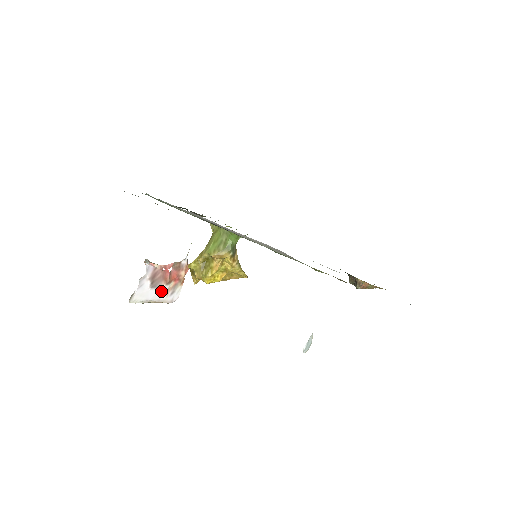
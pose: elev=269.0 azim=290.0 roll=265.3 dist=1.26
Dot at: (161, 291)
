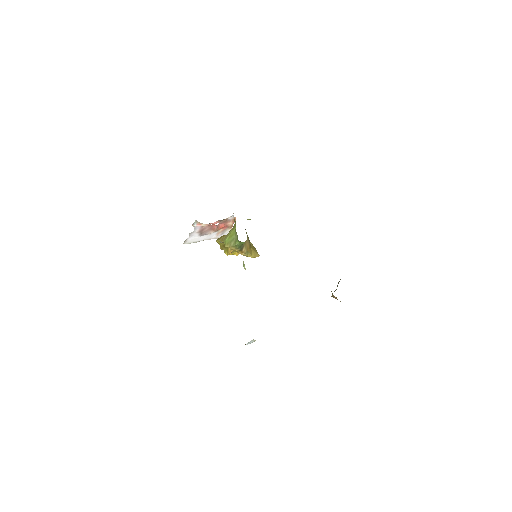
Dot at: (211, 235)
